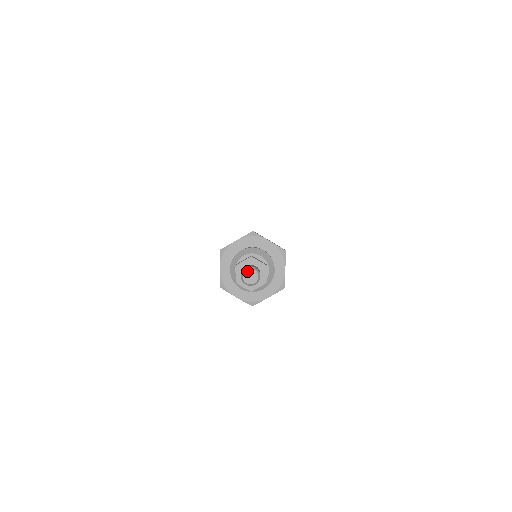
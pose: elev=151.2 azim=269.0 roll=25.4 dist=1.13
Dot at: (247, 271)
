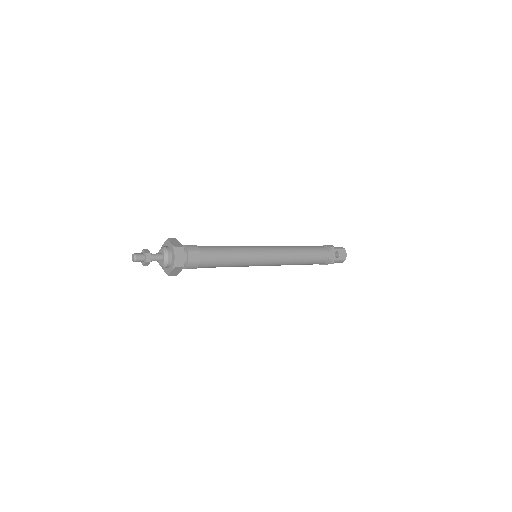
Dot at: (132, 255)
